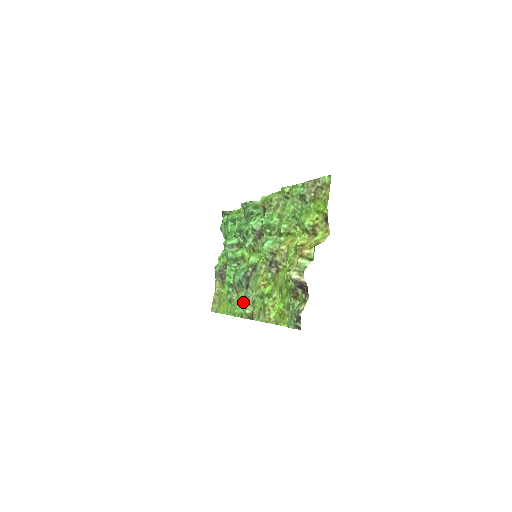
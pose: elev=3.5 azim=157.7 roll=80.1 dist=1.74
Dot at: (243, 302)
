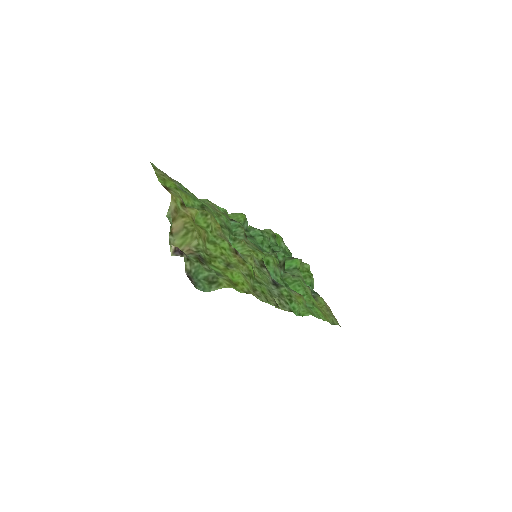
Dot at: (286, 299)
